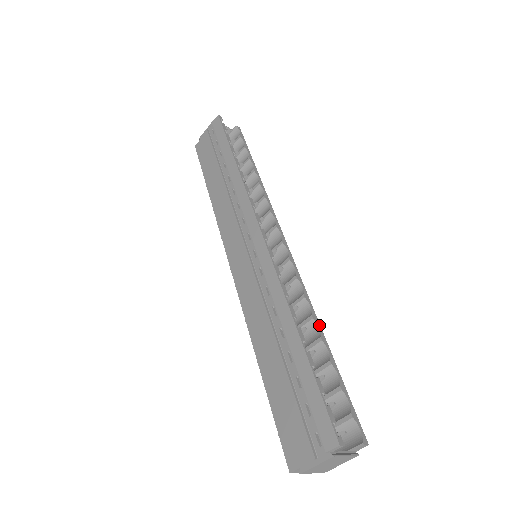
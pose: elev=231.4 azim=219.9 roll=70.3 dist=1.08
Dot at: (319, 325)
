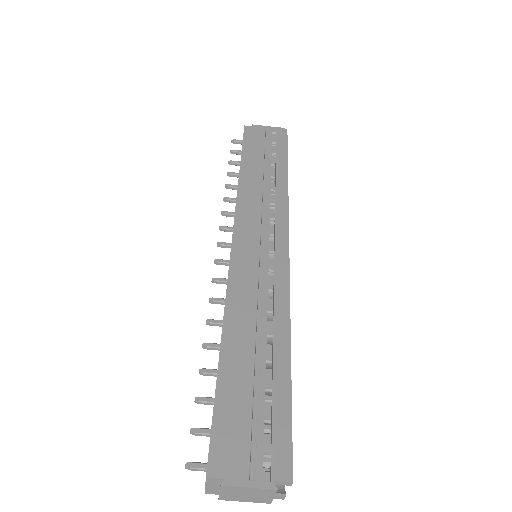
Dot at: occluded
